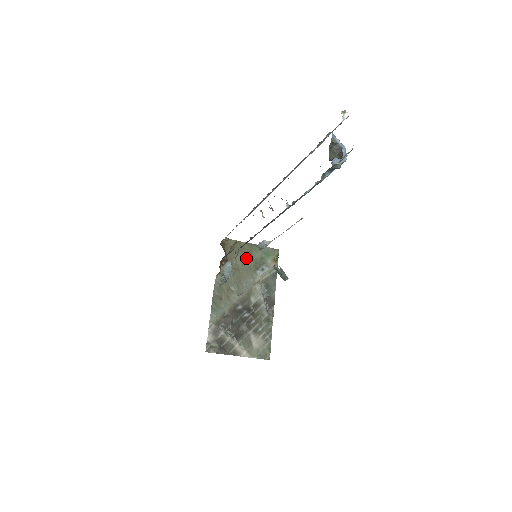
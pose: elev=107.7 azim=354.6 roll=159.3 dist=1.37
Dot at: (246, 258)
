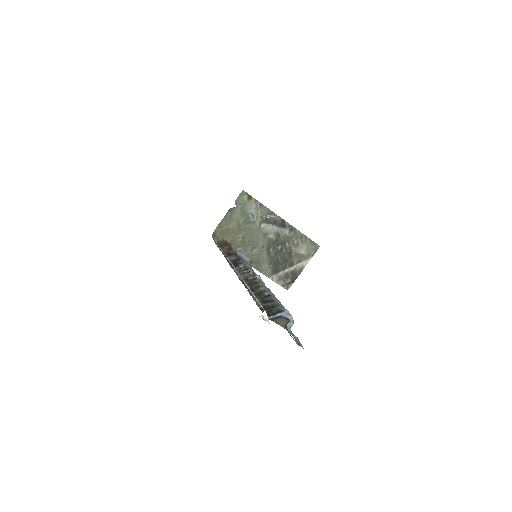
Dot at: (236, 225)
